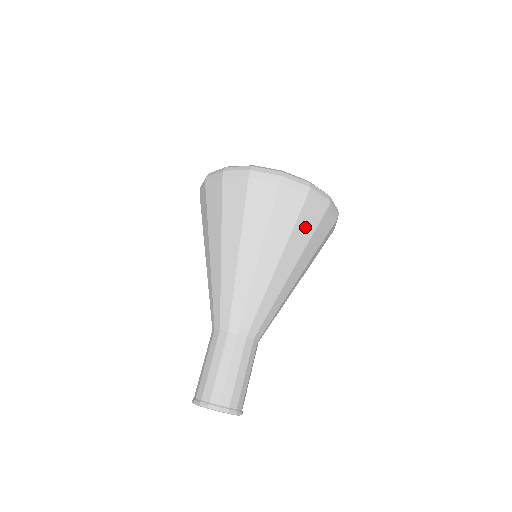
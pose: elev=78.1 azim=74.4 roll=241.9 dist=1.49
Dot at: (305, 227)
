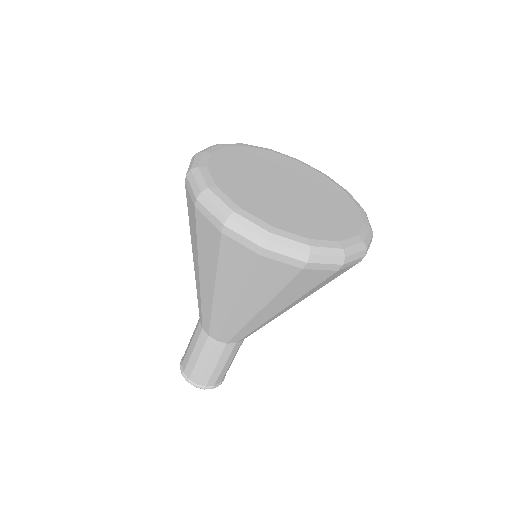
Dot at: (323, 284)
